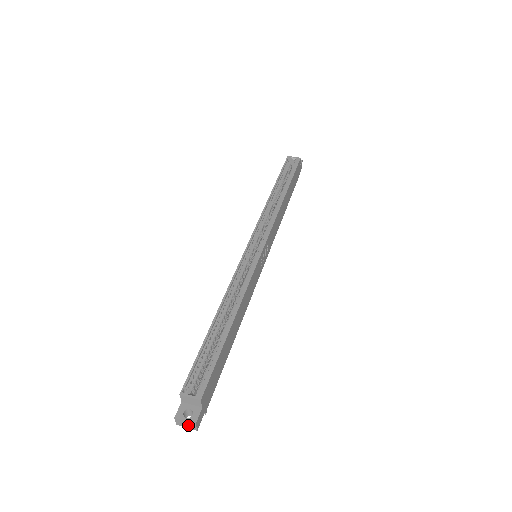
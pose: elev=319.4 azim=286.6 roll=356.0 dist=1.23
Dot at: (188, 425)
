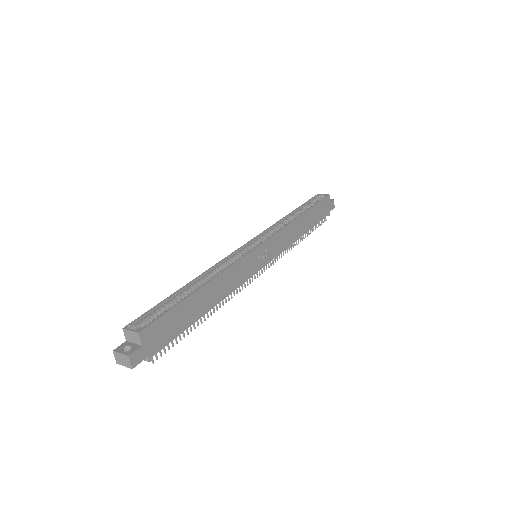
Dot at: (124, 361)
